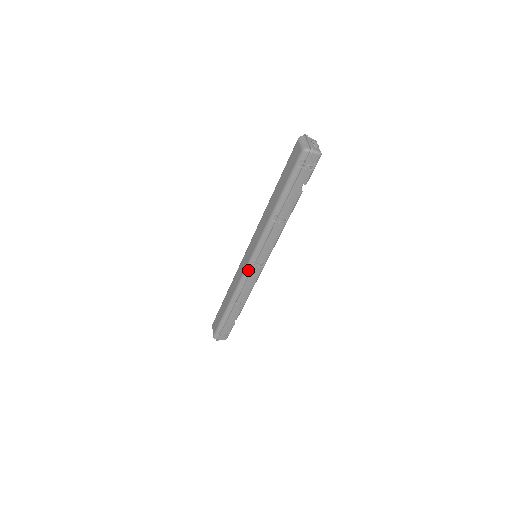
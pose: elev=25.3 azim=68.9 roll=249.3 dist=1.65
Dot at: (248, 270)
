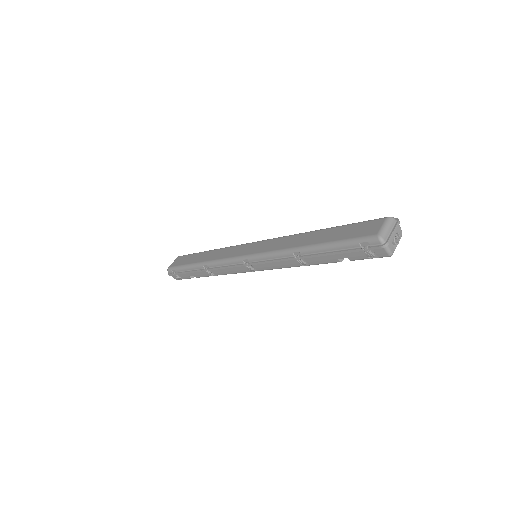
Dot at: (237, 261)
